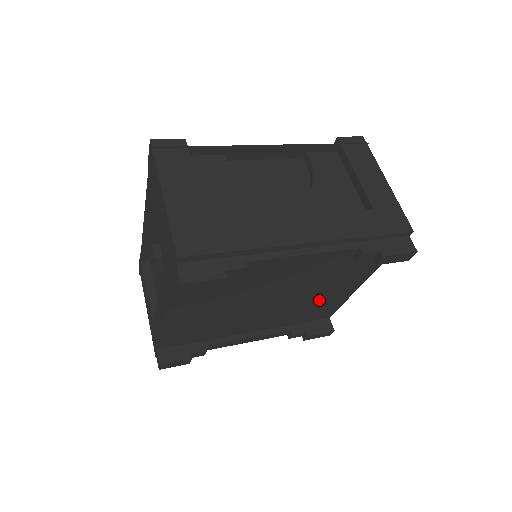
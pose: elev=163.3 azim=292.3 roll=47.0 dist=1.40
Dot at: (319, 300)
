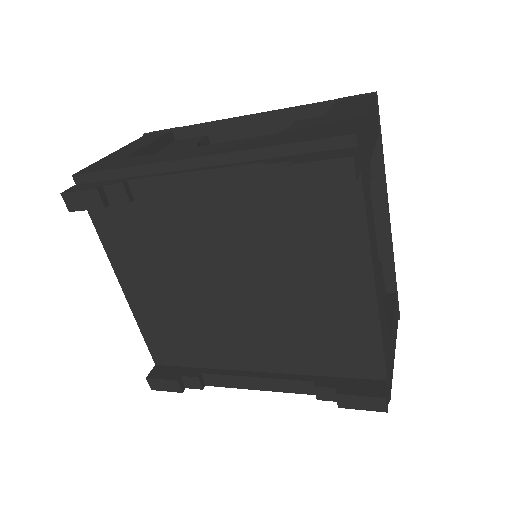
Dot at: (320, 313)
